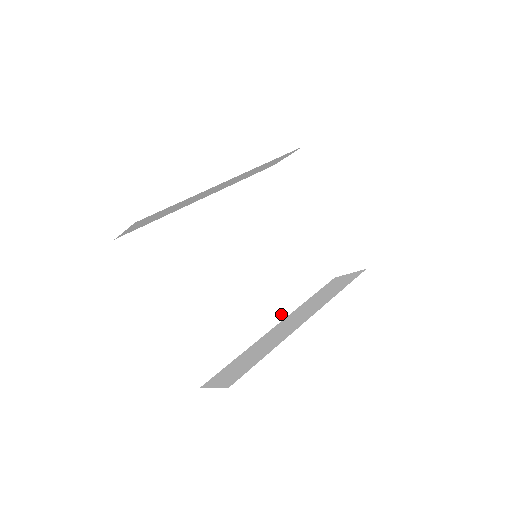
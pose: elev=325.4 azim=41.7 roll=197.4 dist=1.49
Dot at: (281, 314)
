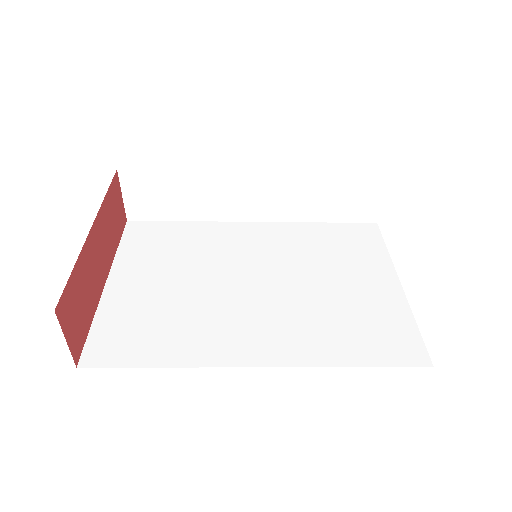
Dot at: (276, 359)
